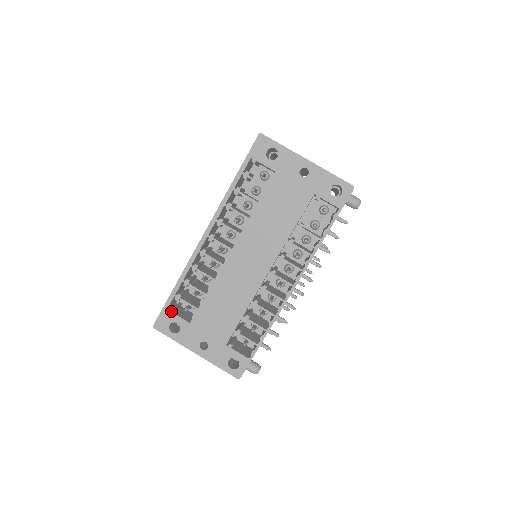
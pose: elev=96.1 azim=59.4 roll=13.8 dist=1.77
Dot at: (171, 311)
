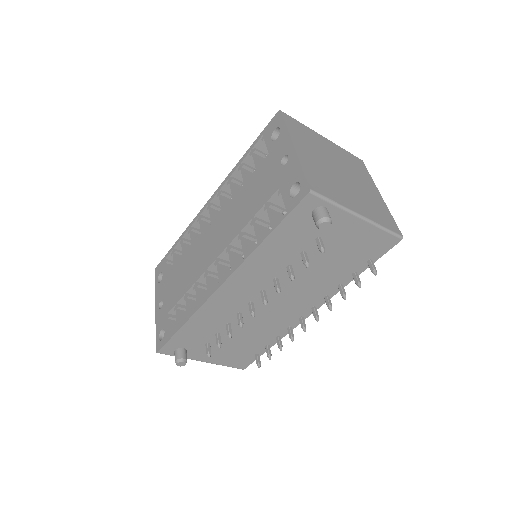
Dot at: (166, 261)
